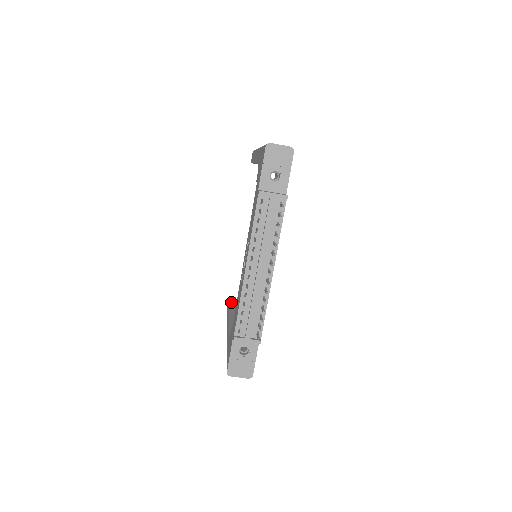
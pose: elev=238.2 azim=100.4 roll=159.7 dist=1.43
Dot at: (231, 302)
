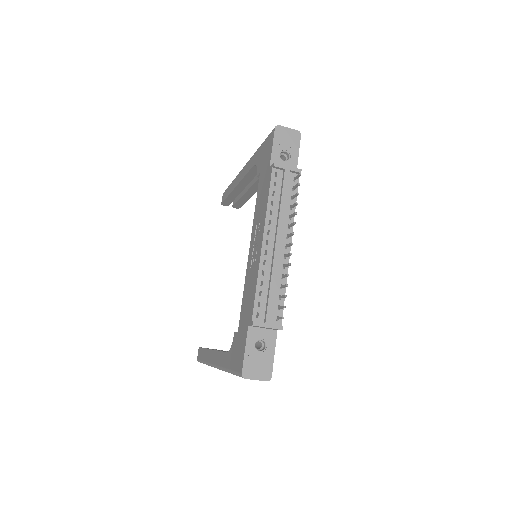
Dot at: occluded
